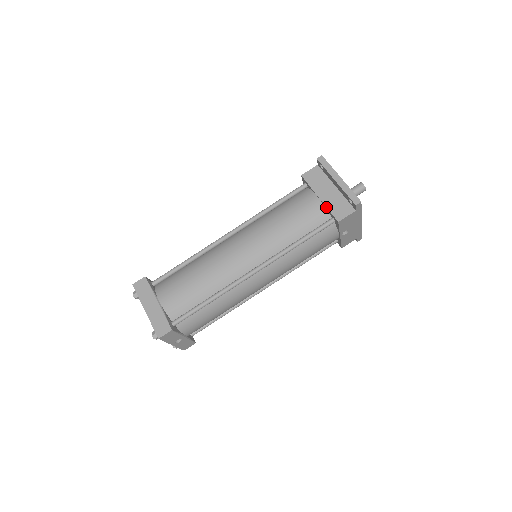
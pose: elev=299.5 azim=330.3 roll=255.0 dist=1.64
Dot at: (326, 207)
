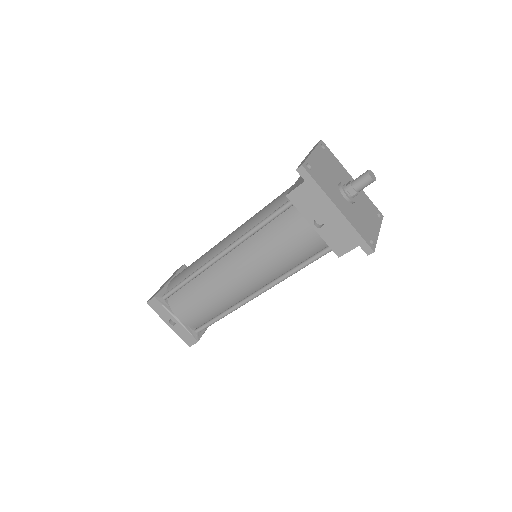
Dot at: occluded
